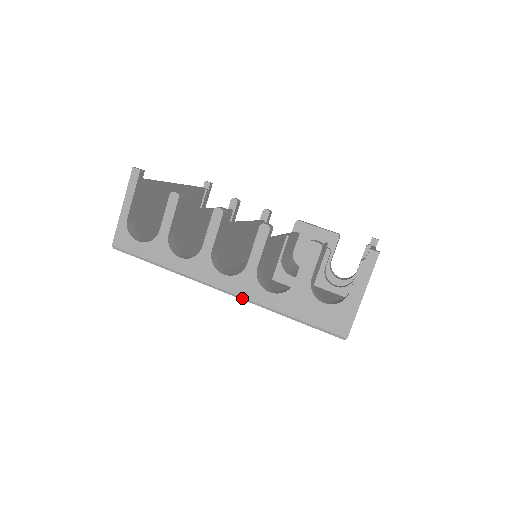
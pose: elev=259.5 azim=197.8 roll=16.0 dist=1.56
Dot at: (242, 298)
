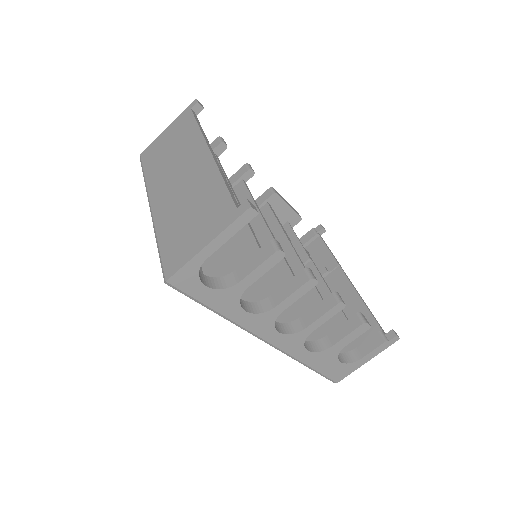
Dot at: (281, 351)
